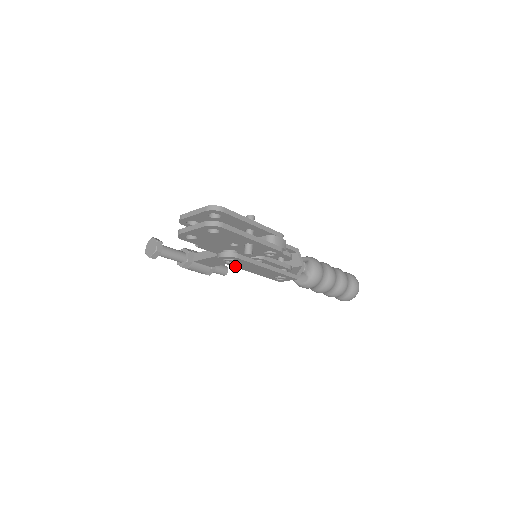
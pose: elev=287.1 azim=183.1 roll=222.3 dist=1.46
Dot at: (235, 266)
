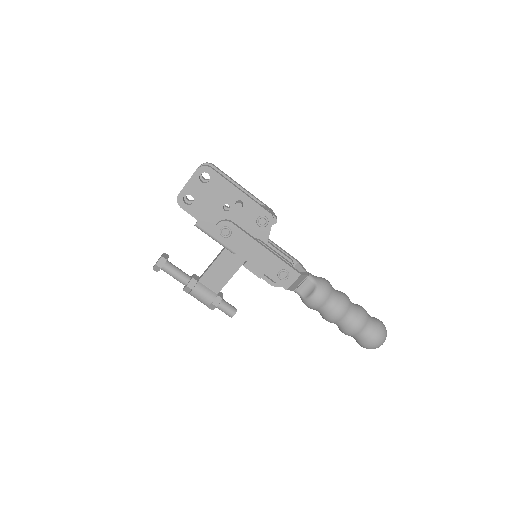
Dot at: (234, 249)
